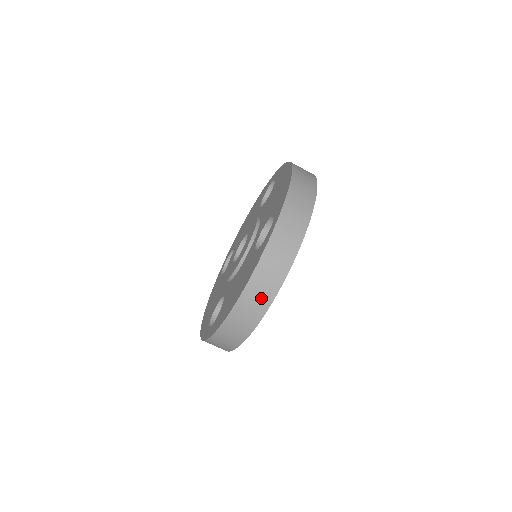
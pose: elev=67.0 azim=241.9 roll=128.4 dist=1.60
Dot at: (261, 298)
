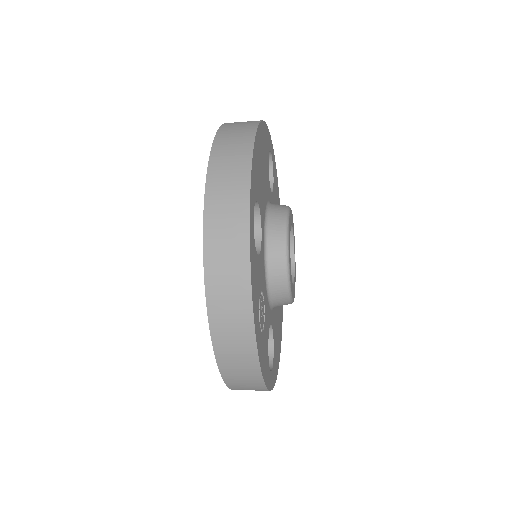
Dot at: (236, 319)
